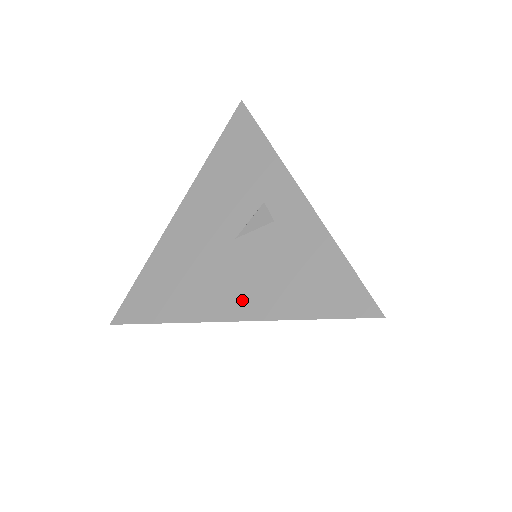
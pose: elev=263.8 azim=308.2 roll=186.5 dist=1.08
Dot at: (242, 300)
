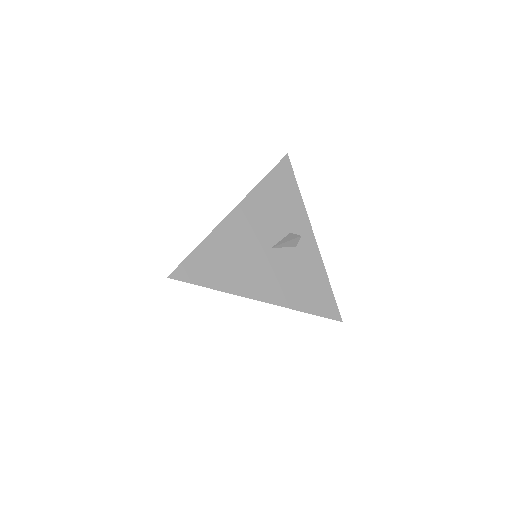
Dot at: (270, 290)
